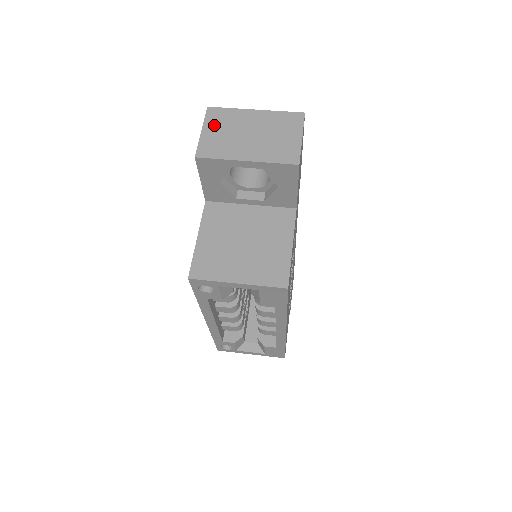
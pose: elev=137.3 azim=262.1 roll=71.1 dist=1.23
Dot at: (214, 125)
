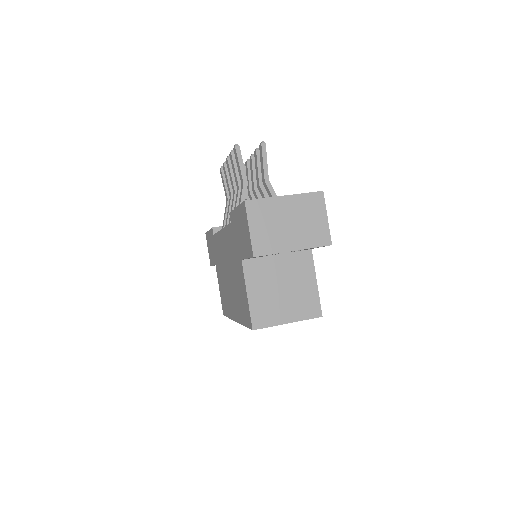
Dot at: (257, 220)
